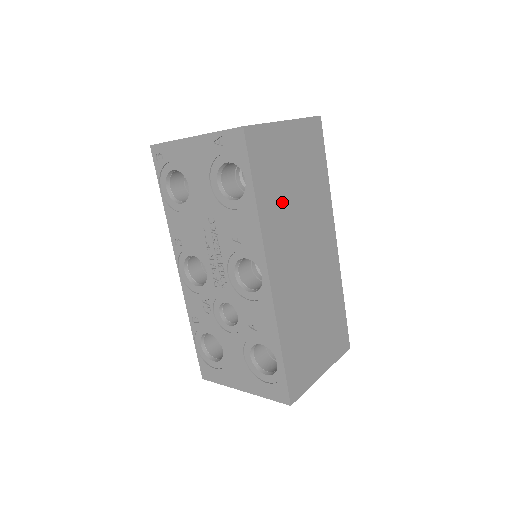
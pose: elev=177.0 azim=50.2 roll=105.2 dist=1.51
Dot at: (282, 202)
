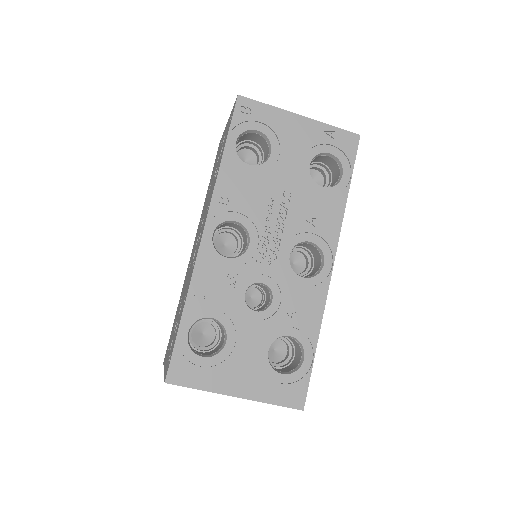
Dot at: occluded
